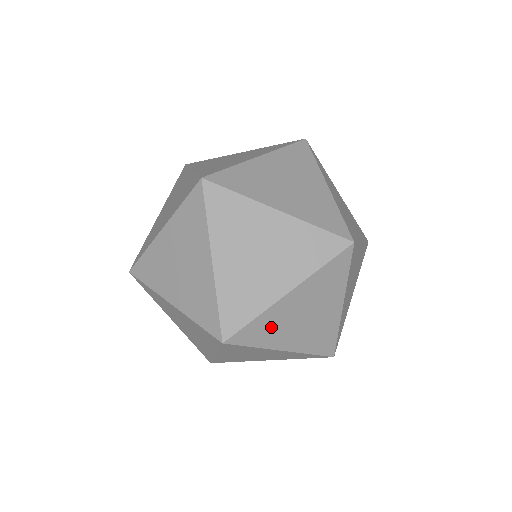
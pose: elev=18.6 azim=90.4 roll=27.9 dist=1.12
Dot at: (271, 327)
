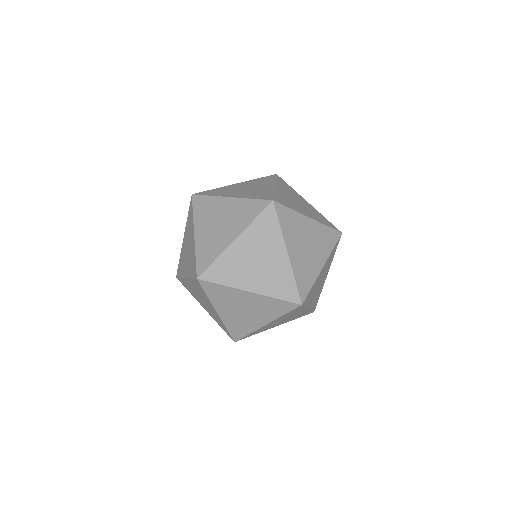
Dot at: occluded
